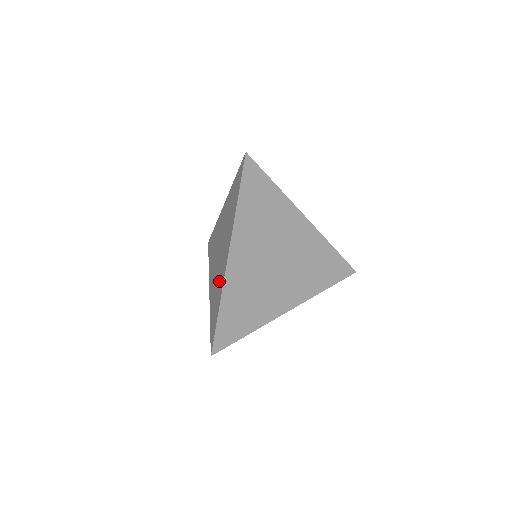
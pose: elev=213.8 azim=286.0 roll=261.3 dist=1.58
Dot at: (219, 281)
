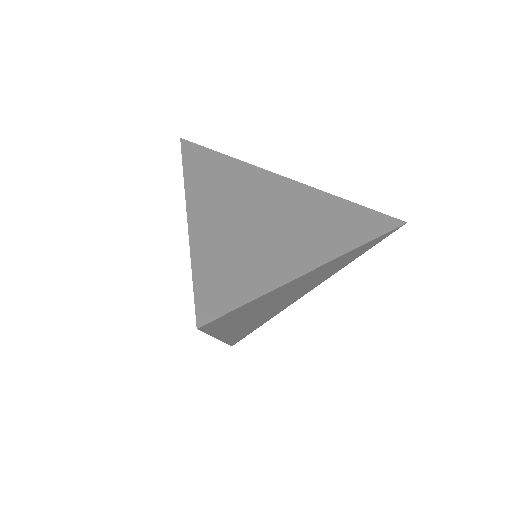
Dot at: occluded
